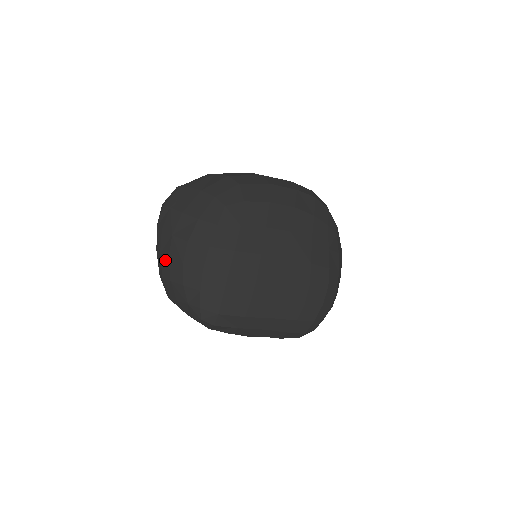
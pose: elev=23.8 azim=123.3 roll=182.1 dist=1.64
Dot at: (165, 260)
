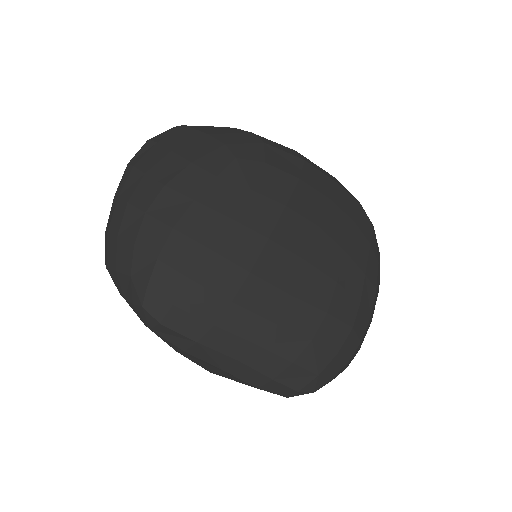
Dot at: (121, 205)
